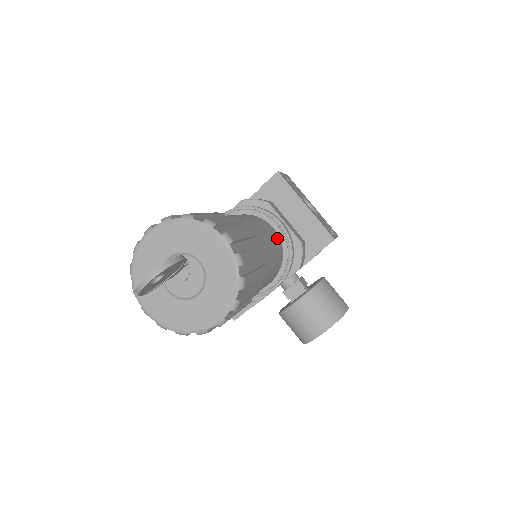
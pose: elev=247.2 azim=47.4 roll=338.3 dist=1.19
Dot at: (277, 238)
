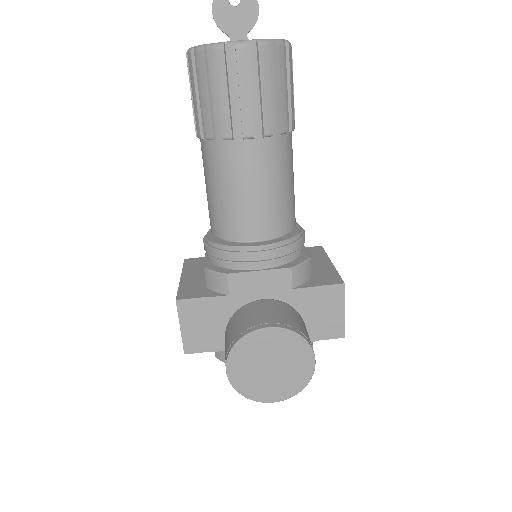
Dot at: occluded
